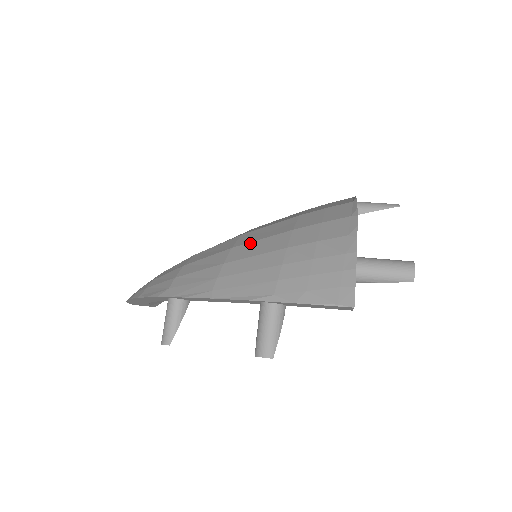
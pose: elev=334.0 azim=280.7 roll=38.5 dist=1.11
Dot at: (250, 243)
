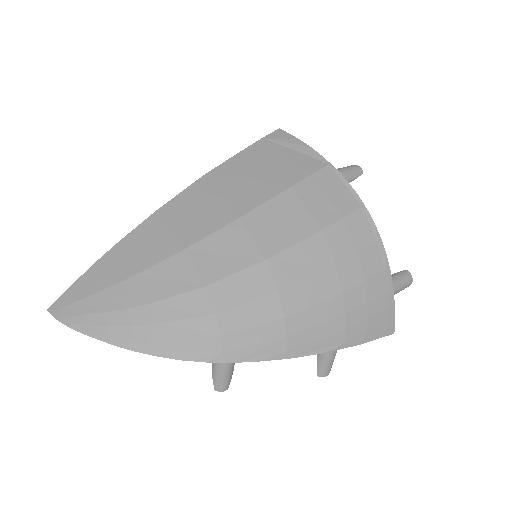
Dot at: (298, 285)
